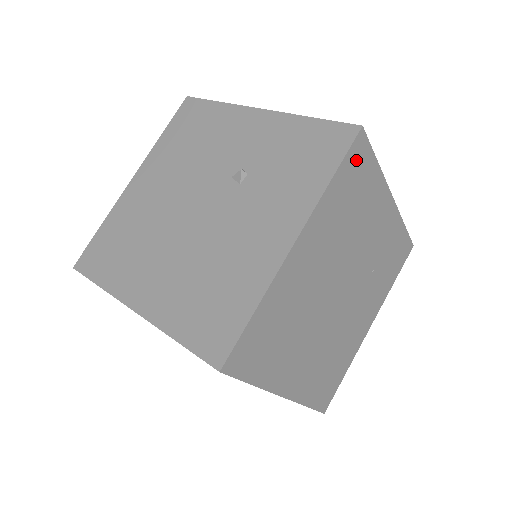
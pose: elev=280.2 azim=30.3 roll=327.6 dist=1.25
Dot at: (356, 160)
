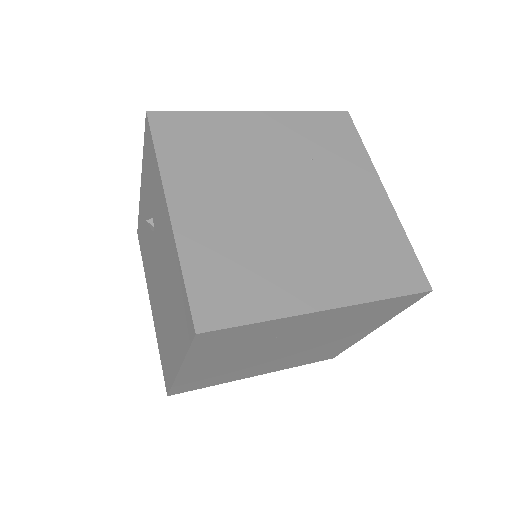
Dot at: (169, 128)
